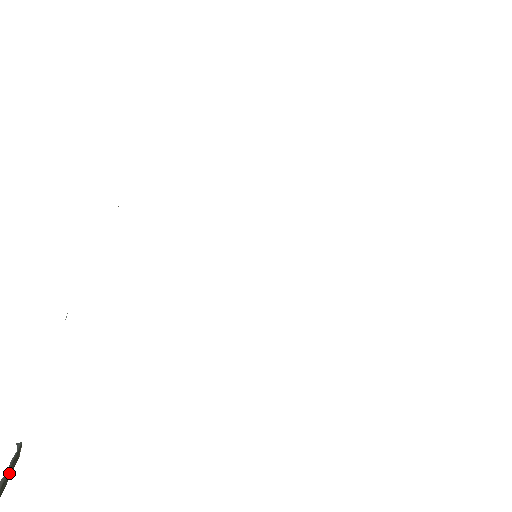
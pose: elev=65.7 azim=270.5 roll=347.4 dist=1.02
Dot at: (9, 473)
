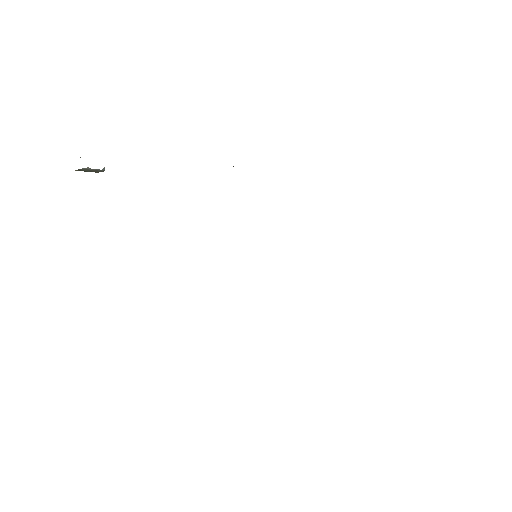
Dot at: (92, 171)
